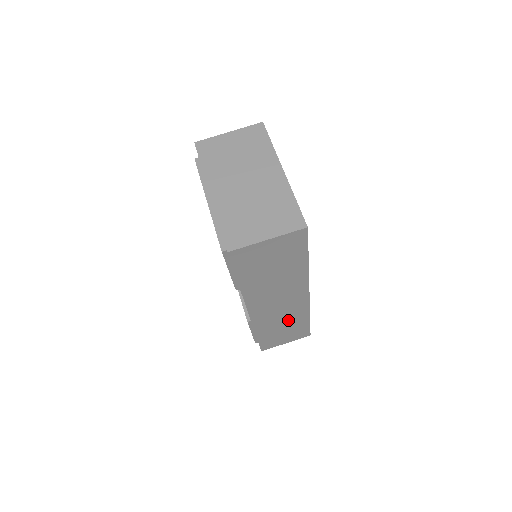
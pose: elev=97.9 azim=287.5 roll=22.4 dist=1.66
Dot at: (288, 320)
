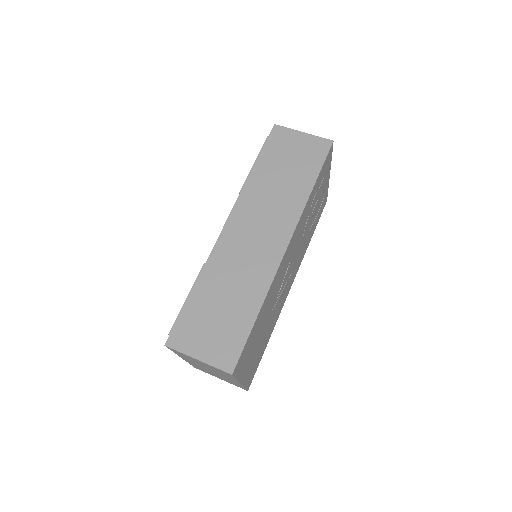
Dot at: (240, 286)
